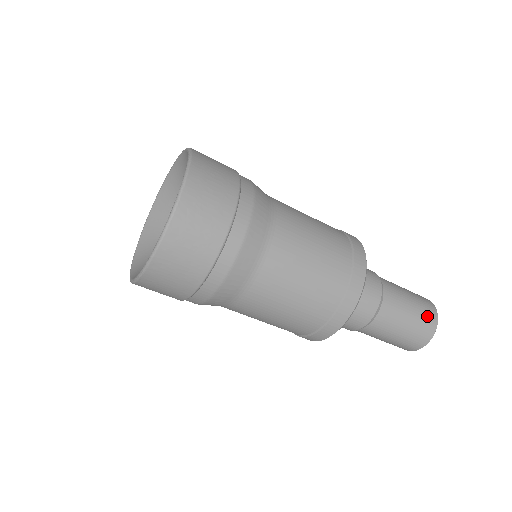
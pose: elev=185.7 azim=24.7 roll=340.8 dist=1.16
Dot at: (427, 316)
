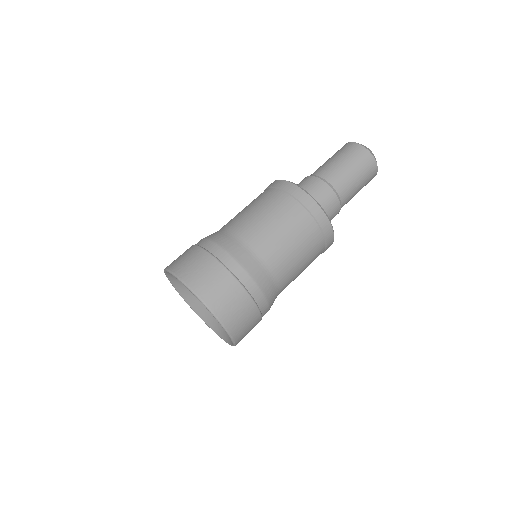
Dot at: (343, 149)
